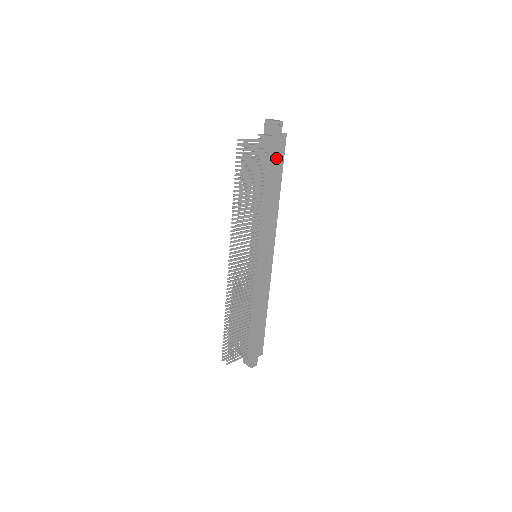
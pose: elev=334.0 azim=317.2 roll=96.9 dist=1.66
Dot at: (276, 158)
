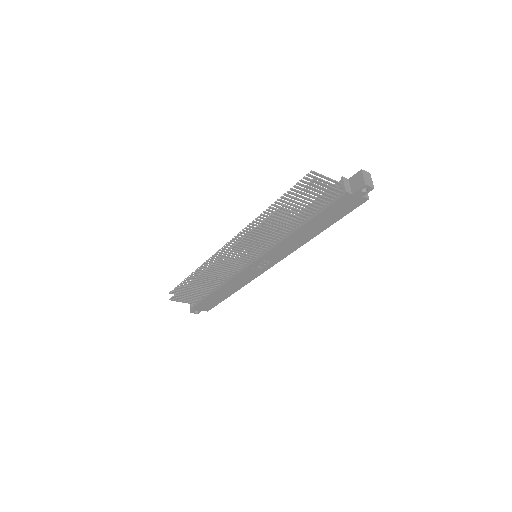
Dot at: (338, 210)
